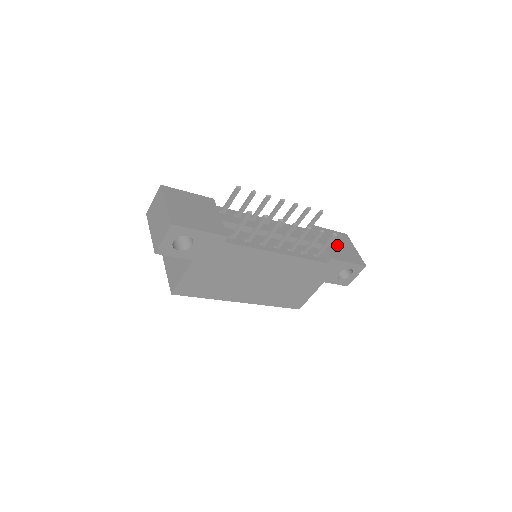
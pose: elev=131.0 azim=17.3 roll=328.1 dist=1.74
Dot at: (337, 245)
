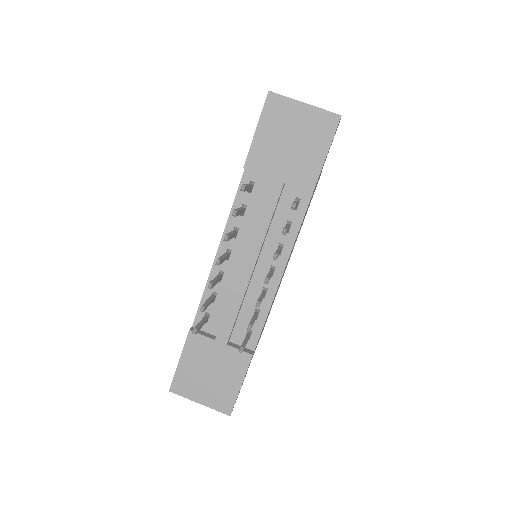
Dot at: (289, 149)
